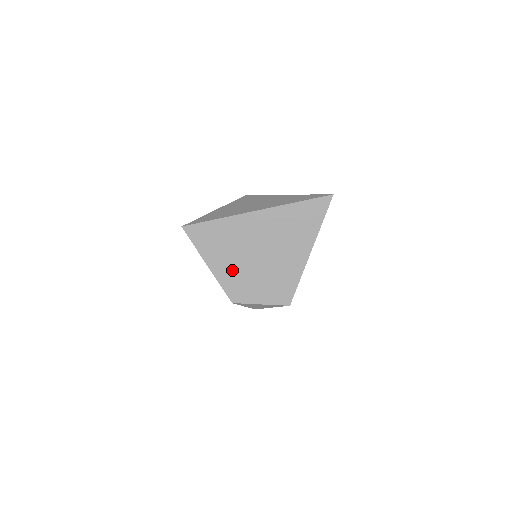
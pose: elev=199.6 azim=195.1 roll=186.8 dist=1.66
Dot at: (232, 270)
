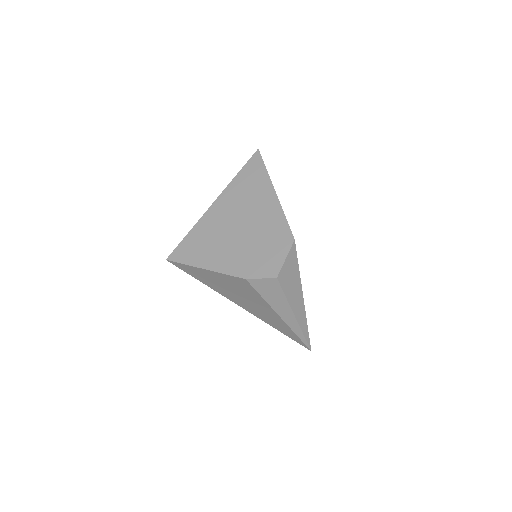
Dot at: (226, 255)
